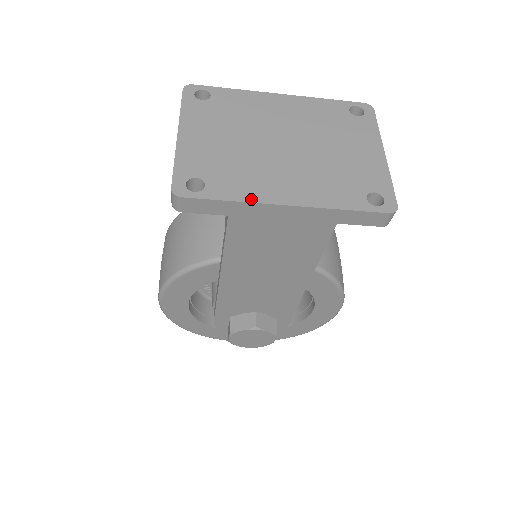
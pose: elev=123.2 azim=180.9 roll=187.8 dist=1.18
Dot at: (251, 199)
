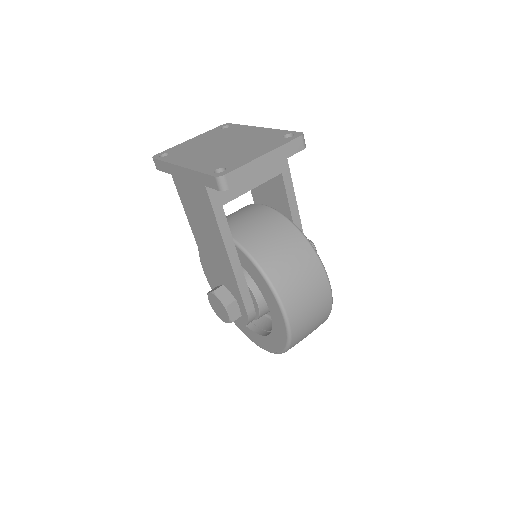
Dot at: (172, 162)
